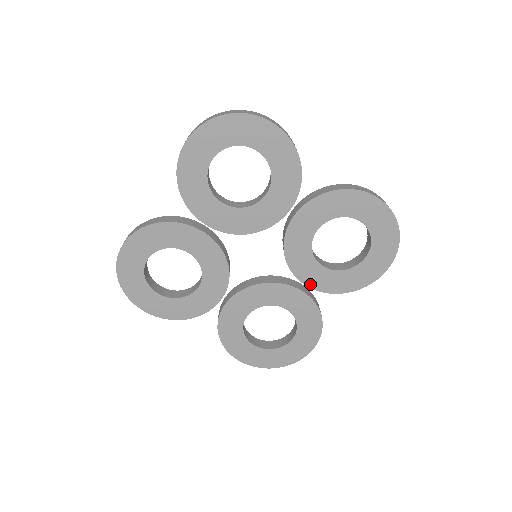
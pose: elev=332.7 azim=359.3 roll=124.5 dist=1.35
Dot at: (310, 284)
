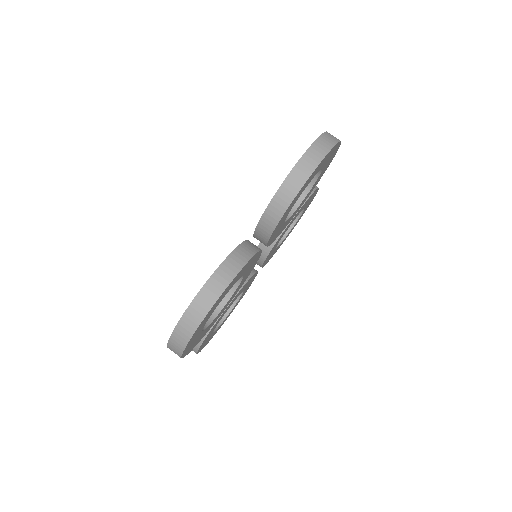
Dot at: occluded
